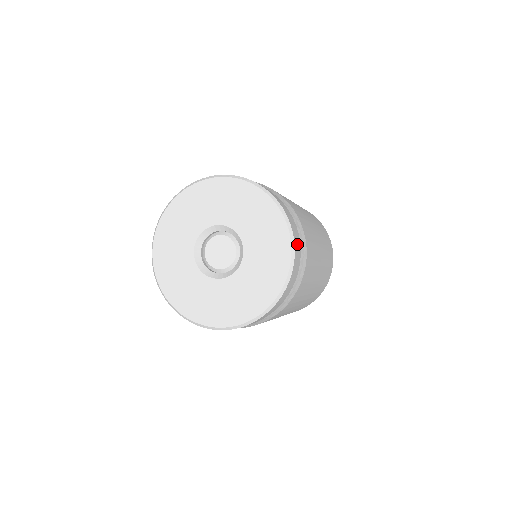
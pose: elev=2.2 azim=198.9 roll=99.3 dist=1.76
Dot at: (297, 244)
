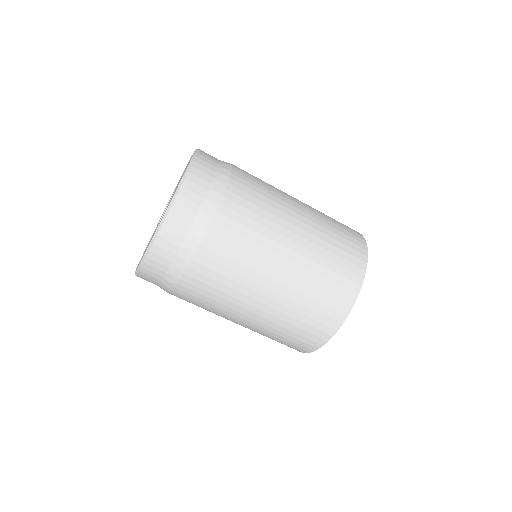
Dot at: occluded
